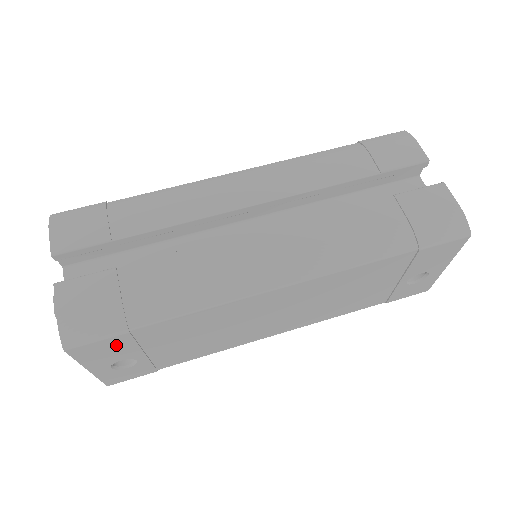
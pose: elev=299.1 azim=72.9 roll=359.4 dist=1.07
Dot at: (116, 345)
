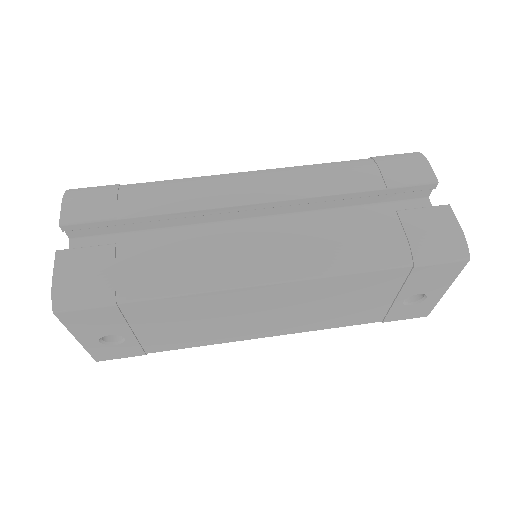
Dot at: (104, 317)
